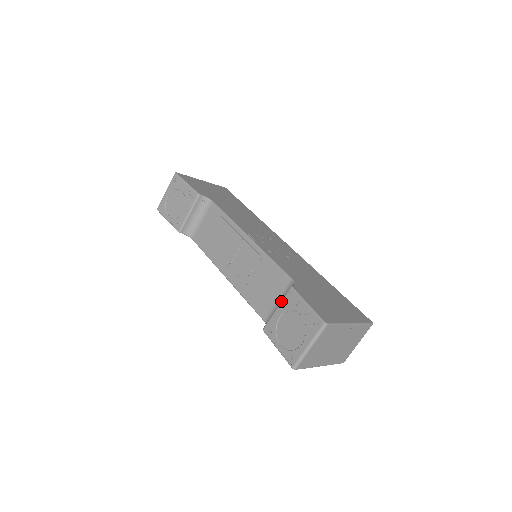
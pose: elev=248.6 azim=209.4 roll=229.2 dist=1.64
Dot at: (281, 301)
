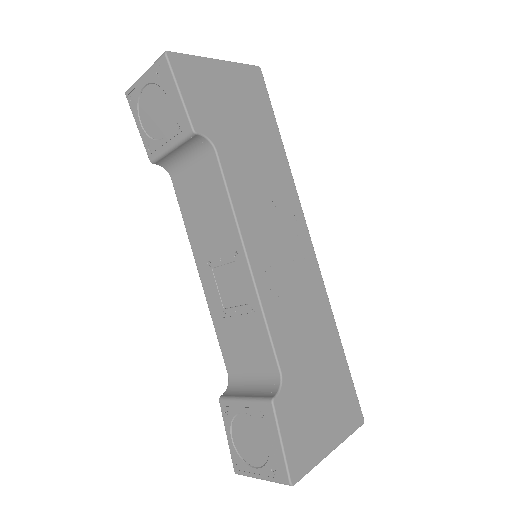
Dot at: (252, 400)
